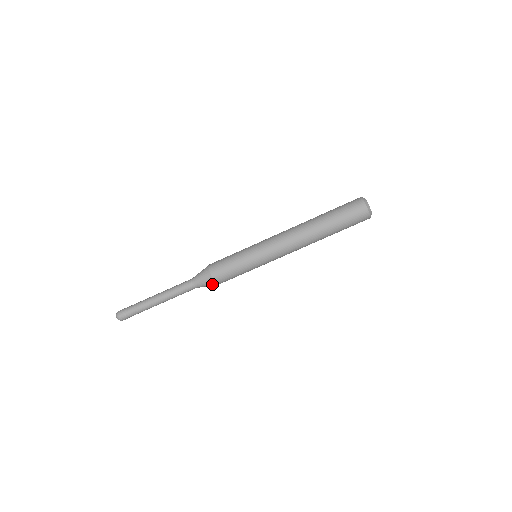
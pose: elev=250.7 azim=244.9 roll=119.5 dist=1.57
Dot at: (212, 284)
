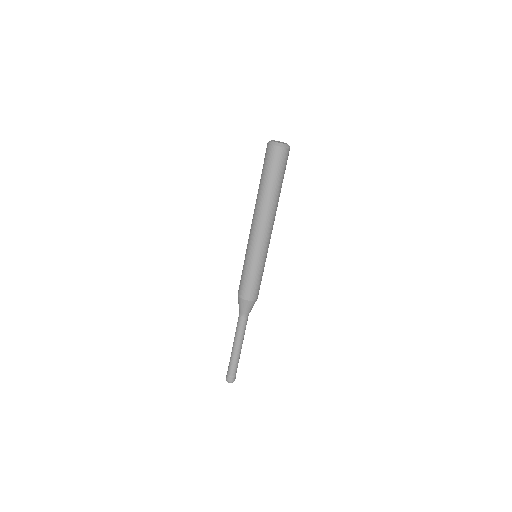
Dot at: (254, 303)
